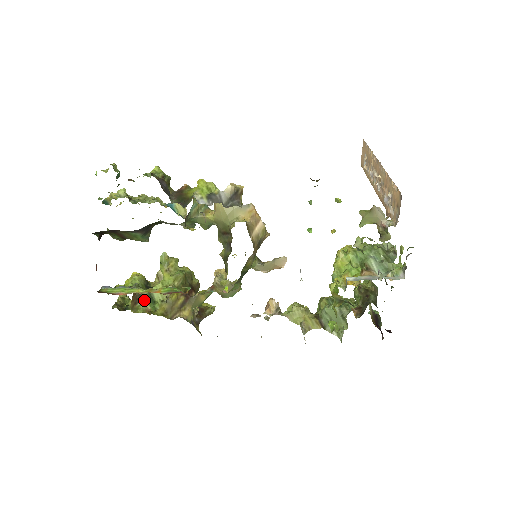
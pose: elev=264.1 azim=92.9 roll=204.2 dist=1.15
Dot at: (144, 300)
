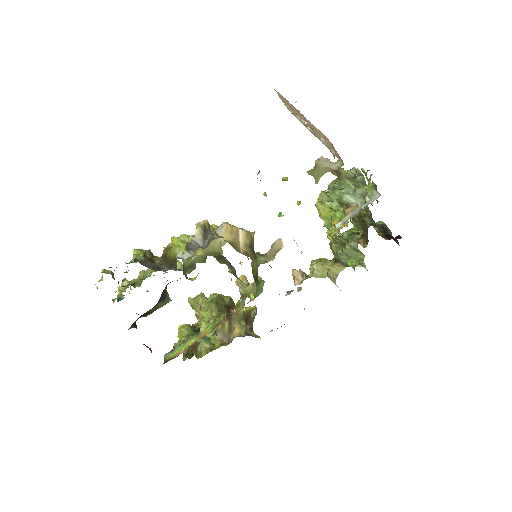
Dot at: (200, 343)
